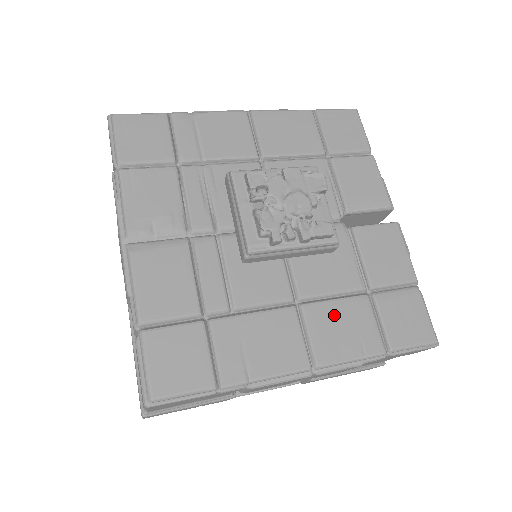
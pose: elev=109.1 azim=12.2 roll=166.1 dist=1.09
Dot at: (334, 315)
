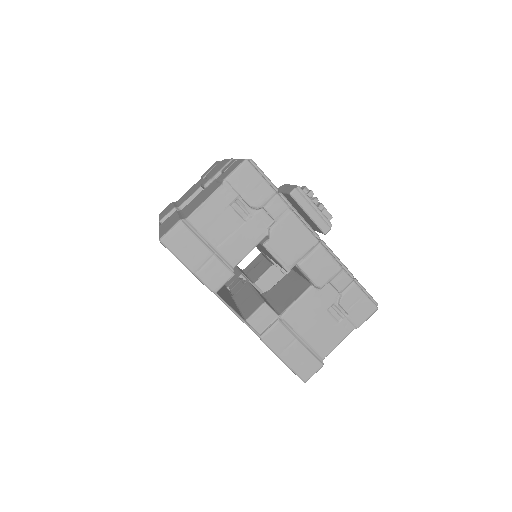
Dot at: occluded
